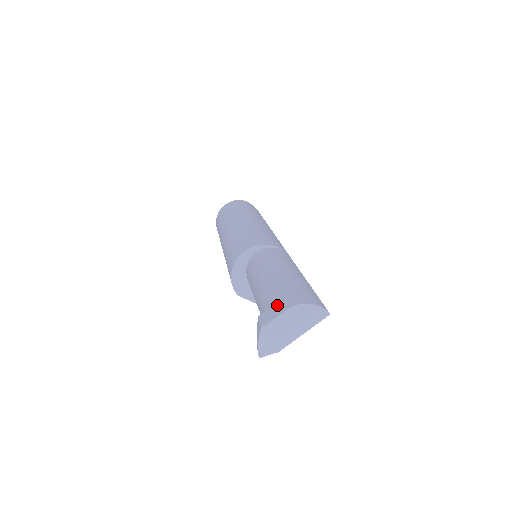
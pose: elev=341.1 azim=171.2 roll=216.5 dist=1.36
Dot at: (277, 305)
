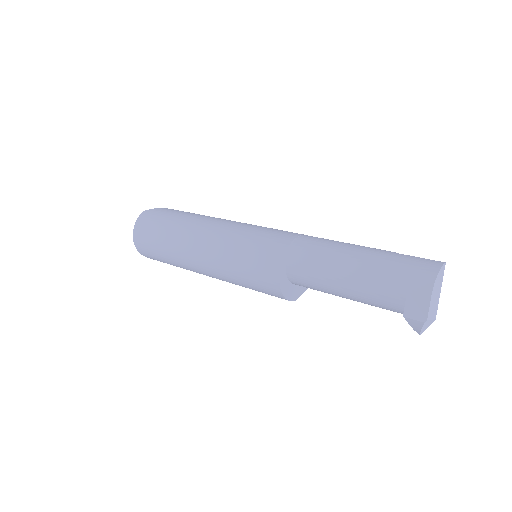
Dot at: (412, 298)
